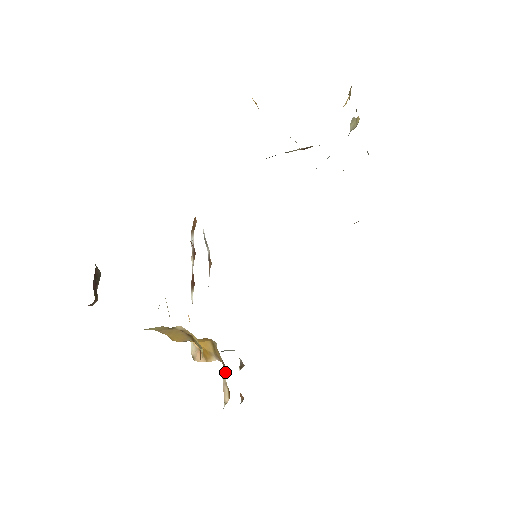
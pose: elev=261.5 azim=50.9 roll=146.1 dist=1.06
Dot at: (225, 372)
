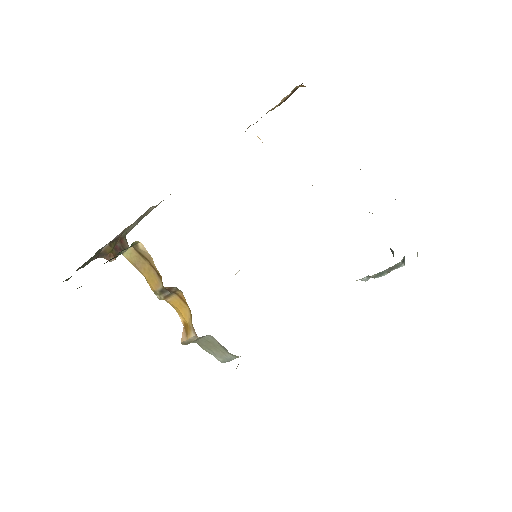
Dot at: occluded
